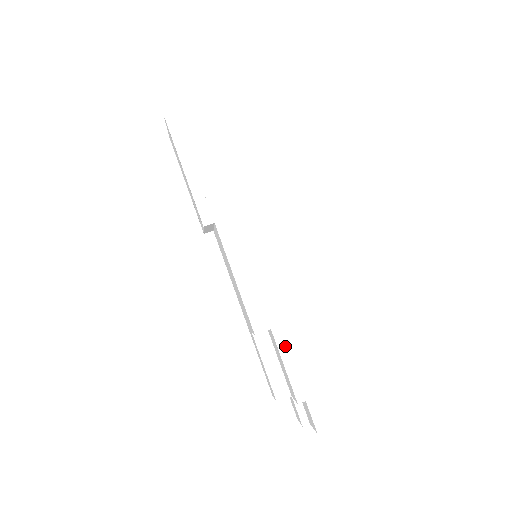
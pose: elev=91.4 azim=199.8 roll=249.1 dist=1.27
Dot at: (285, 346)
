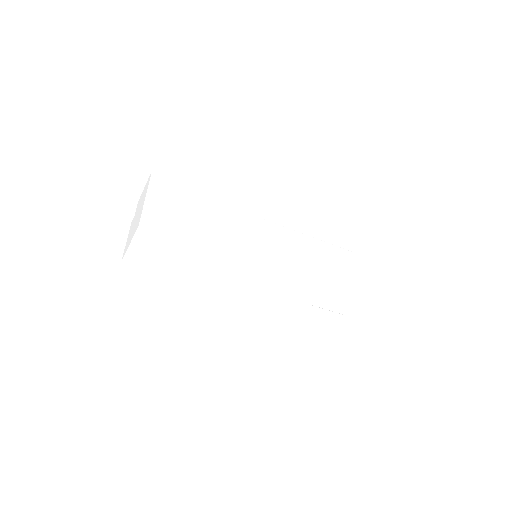
Dot at: (313, 302)
